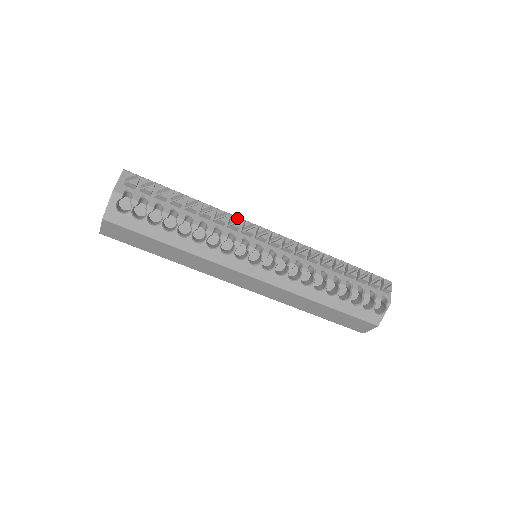
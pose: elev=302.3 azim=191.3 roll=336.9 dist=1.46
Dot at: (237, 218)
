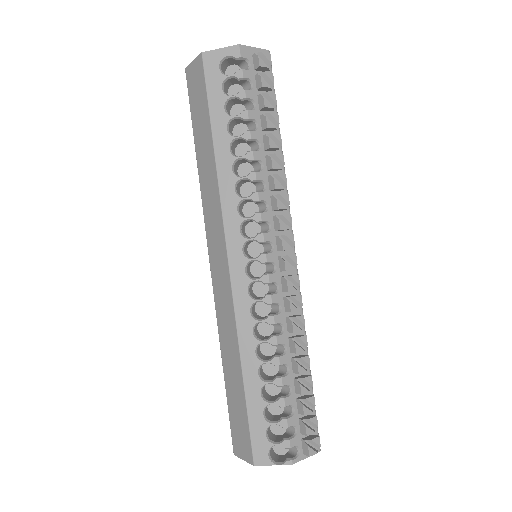
Dot at: (288, 202)
